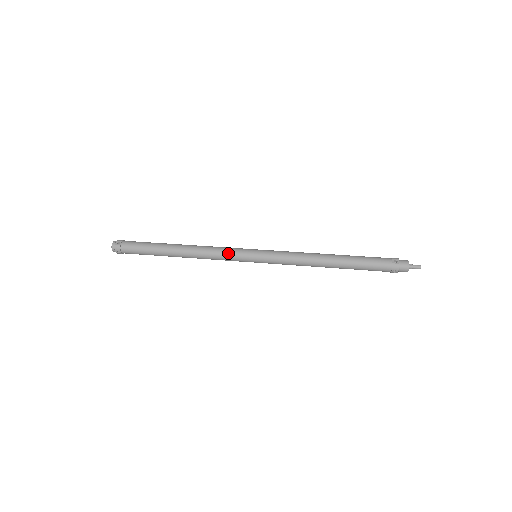
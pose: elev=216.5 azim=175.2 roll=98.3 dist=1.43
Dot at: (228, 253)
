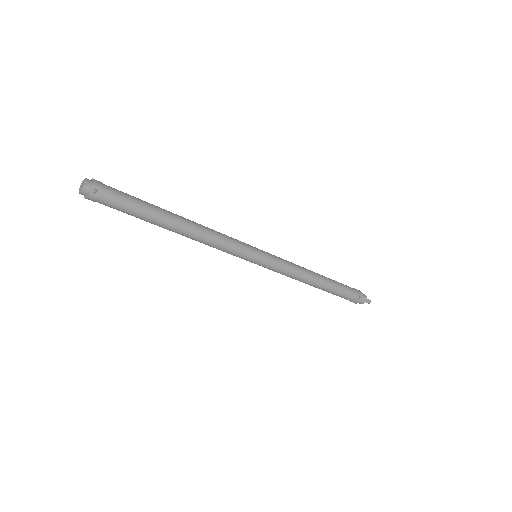
Dot at: (233, 251)
